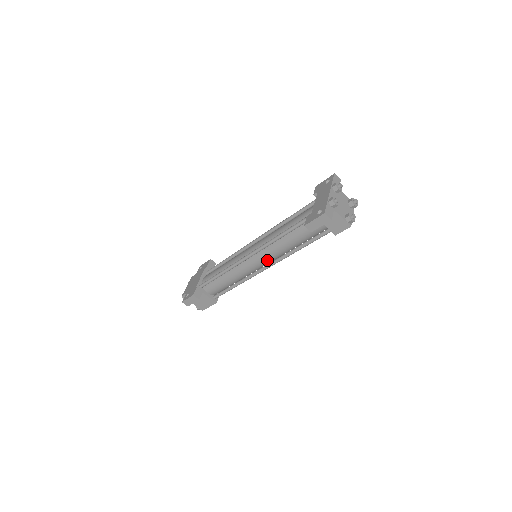
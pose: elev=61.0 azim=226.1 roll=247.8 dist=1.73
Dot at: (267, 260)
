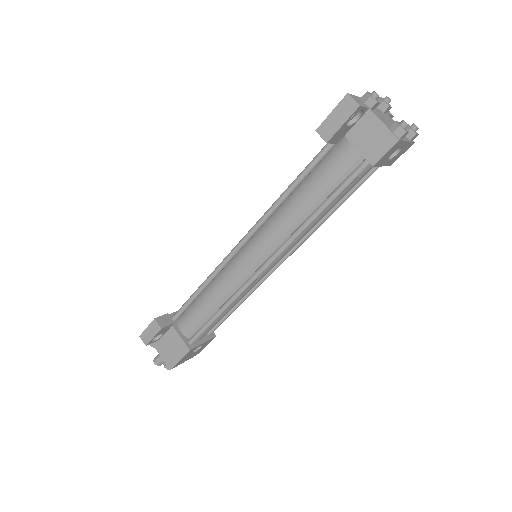
Dot at: (267, 248)
